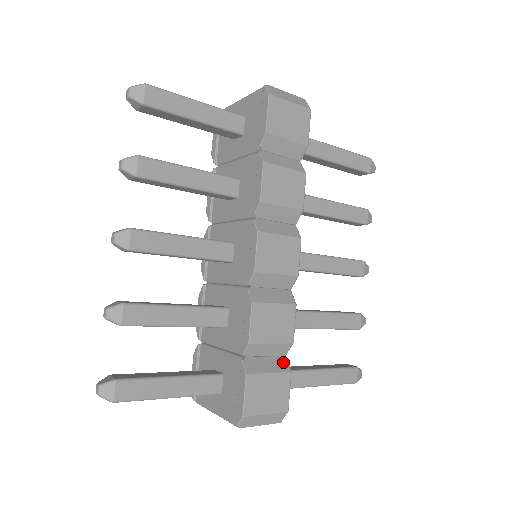
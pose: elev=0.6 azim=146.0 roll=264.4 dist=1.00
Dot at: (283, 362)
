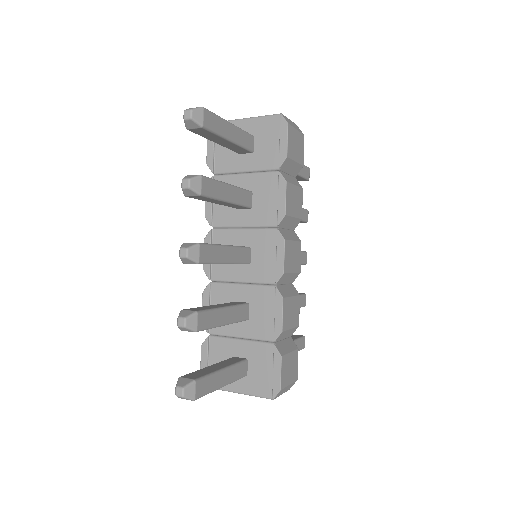
Dot at: (292, 342)
